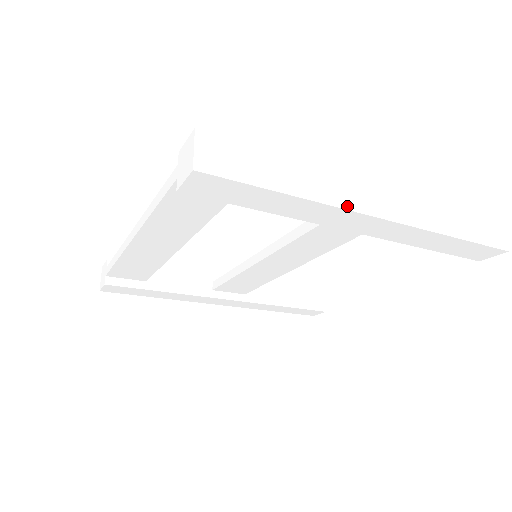
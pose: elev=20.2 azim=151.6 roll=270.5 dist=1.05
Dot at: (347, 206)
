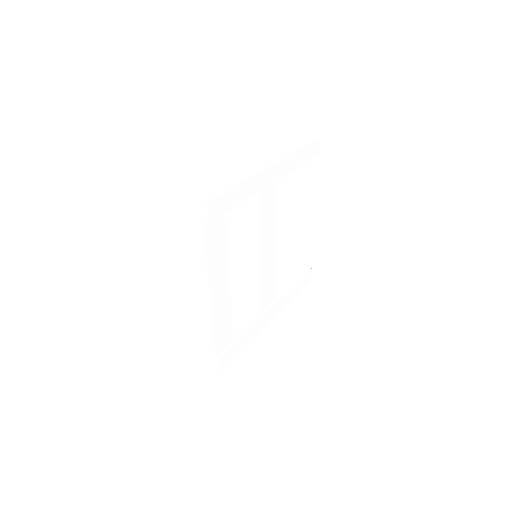
Dot at: (257, 172)
